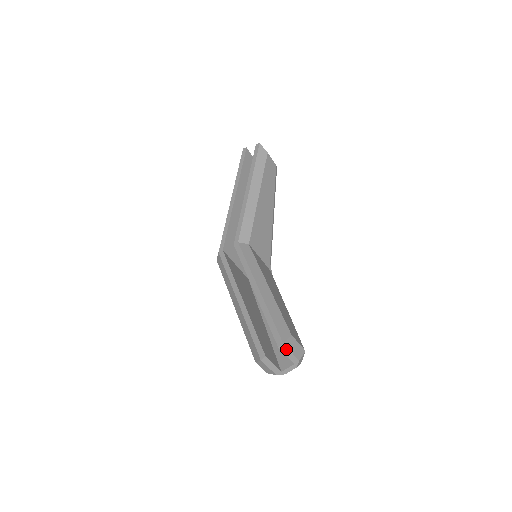
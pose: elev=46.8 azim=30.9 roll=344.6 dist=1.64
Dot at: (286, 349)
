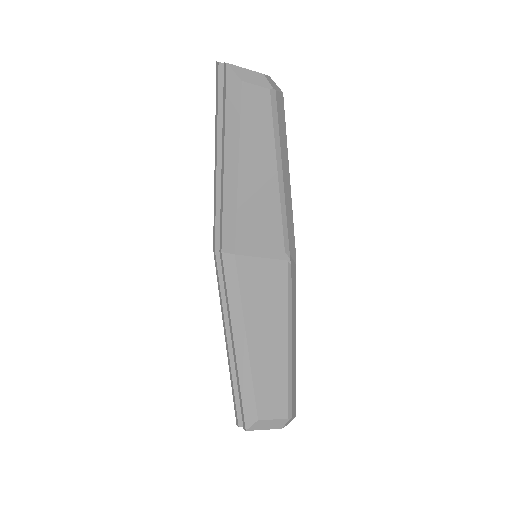
Dot at: occluded
